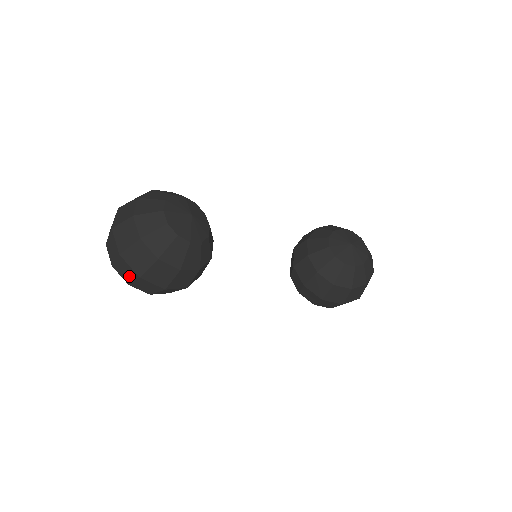
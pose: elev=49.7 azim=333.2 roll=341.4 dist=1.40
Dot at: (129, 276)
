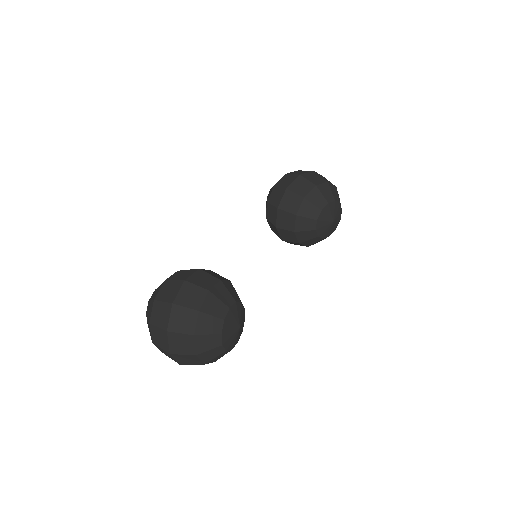
Dot at: occluded
